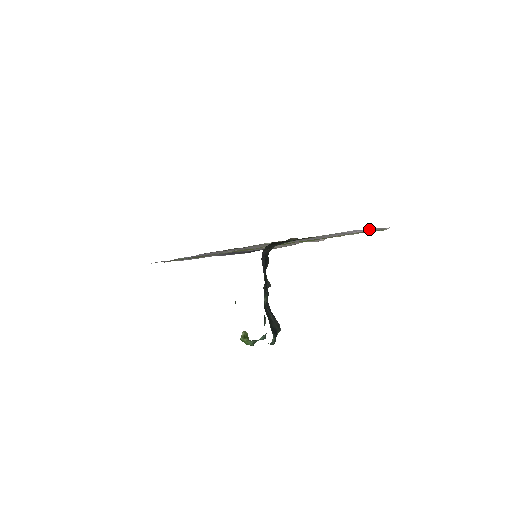
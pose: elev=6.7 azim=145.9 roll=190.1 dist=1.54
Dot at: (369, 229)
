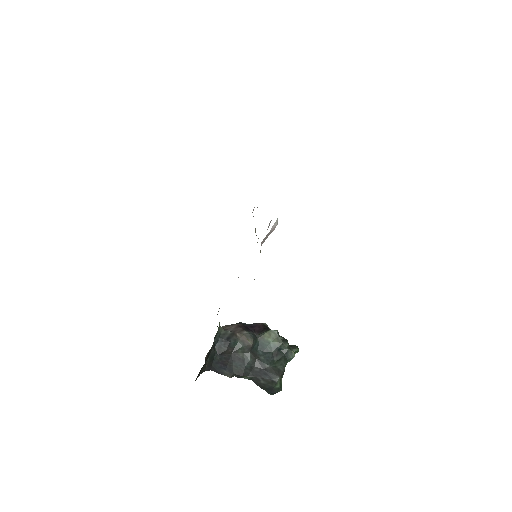
Dot at: occluded
